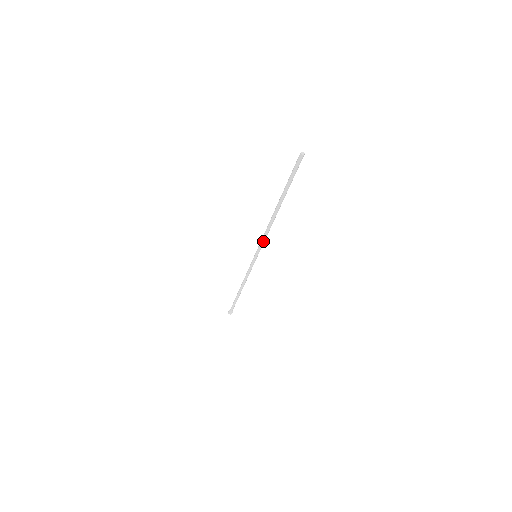
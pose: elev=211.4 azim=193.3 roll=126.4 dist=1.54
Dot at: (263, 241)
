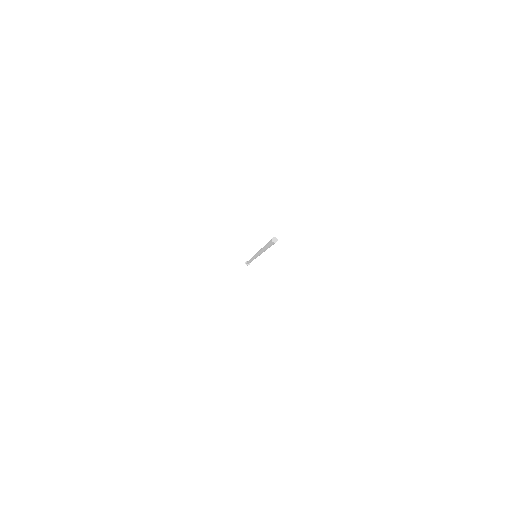
Dot at: (258, 255)
